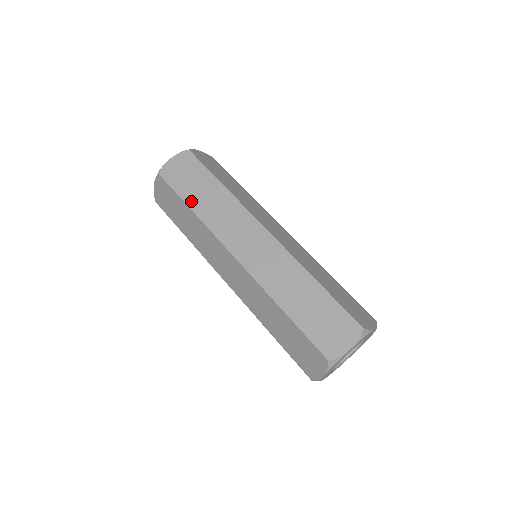
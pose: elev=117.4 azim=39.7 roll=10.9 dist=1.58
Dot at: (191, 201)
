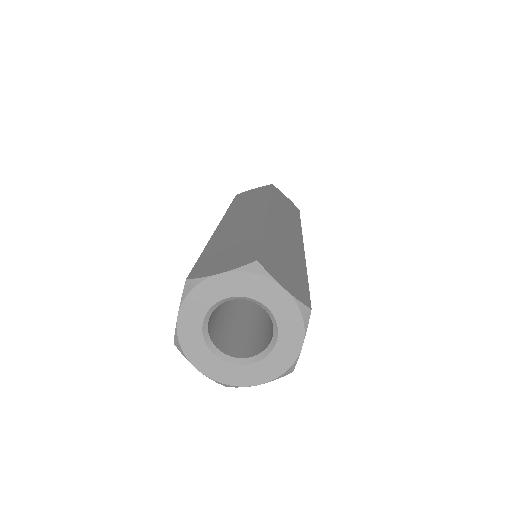
Dot at: (275, 196)
